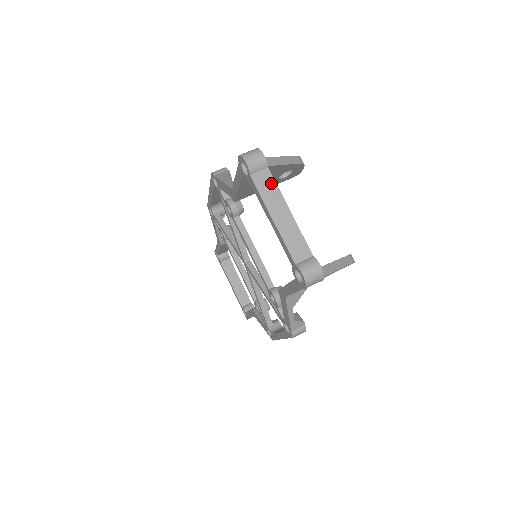
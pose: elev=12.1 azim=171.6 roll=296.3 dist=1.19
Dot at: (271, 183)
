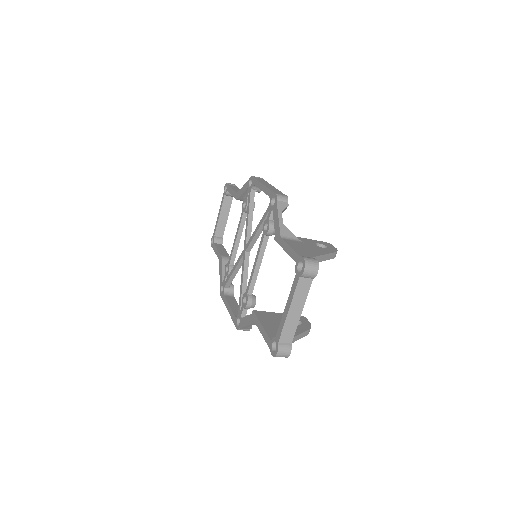
Dot at: (307, 289)
